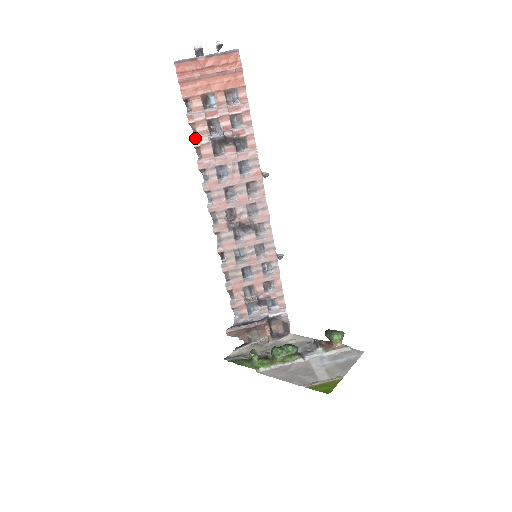
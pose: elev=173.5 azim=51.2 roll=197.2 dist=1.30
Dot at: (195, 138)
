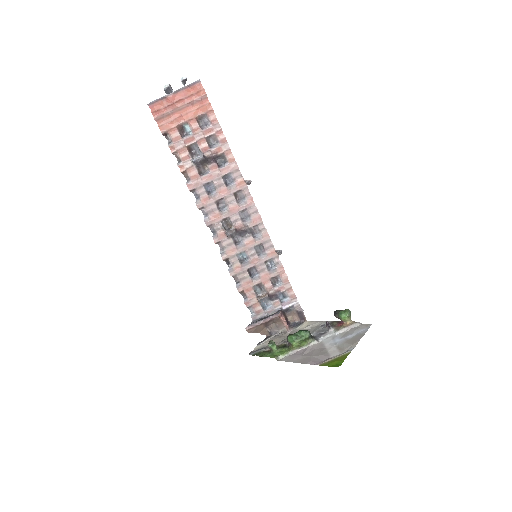
Dot at: (180, 164)
